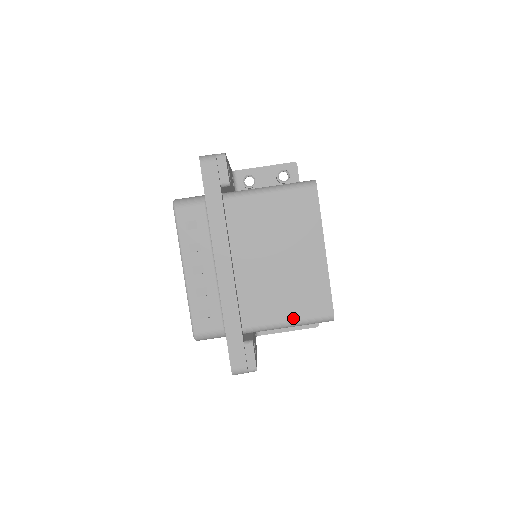
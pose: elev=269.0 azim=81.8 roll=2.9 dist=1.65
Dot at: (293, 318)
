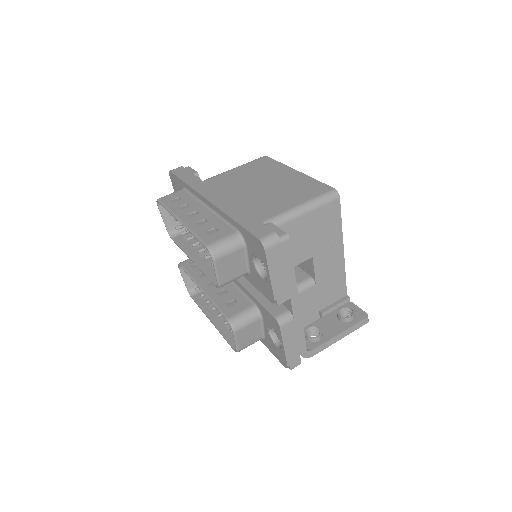
Dot at: (299, 203)
